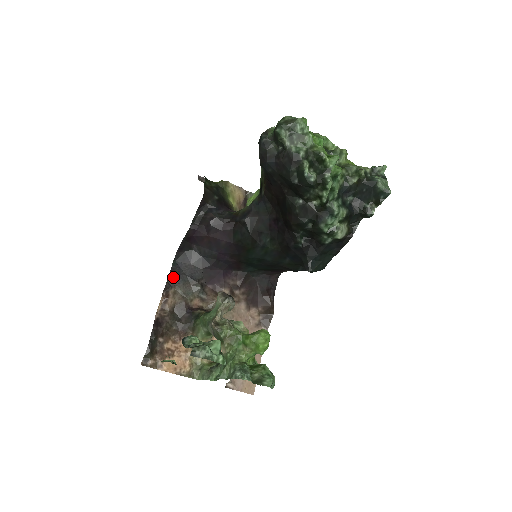
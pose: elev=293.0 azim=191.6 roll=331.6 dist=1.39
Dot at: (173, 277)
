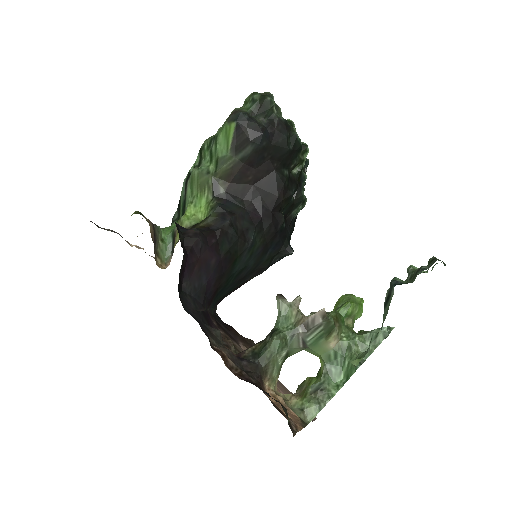
Dot at: (201, 327)
